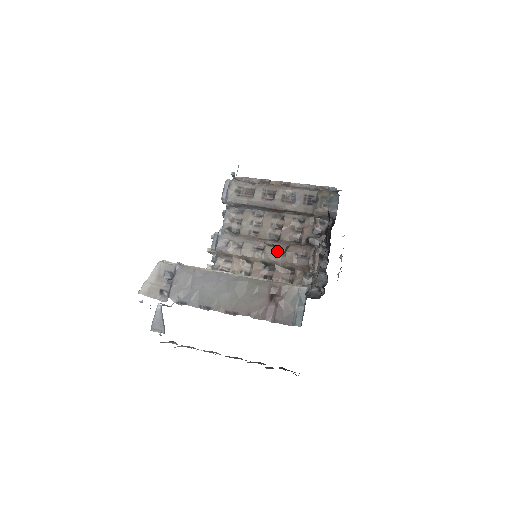
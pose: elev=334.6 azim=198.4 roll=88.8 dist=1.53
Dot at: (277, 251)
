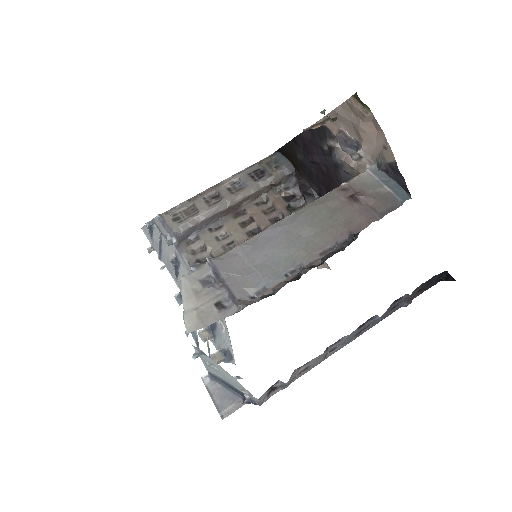
Dot at: occluded
